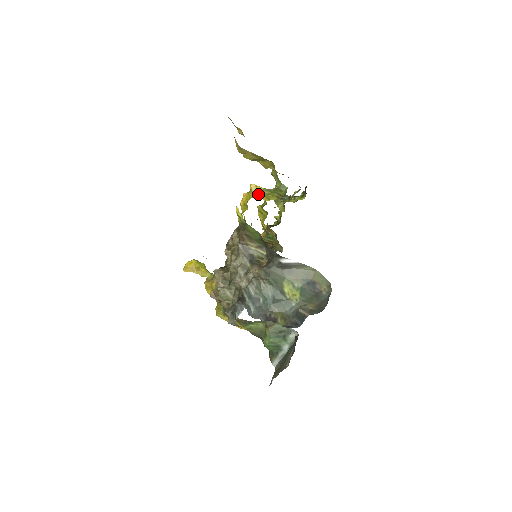
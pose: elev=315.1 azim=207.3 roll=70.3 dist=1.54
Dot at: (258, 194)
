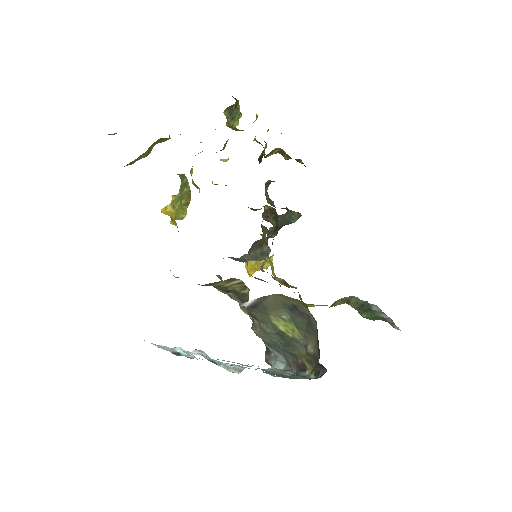
Dot at: (174, 218)
